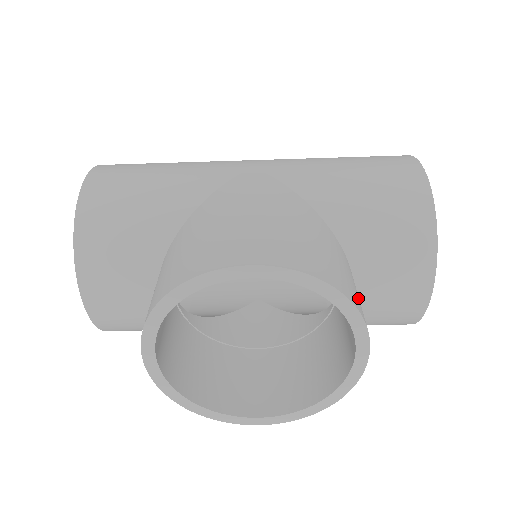
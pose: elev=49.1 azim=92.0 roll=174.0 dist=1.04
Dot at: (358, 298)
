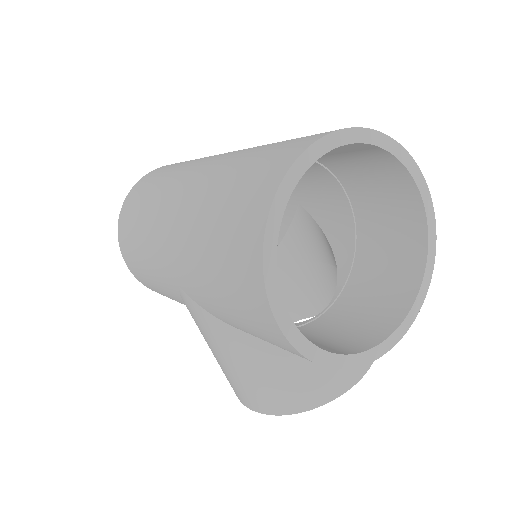
Dot at: (322, 380)
